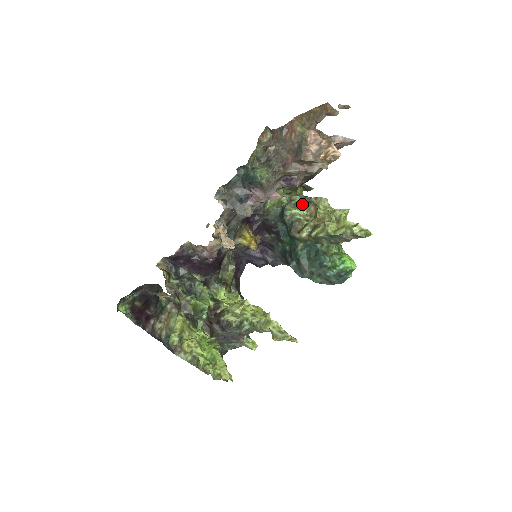
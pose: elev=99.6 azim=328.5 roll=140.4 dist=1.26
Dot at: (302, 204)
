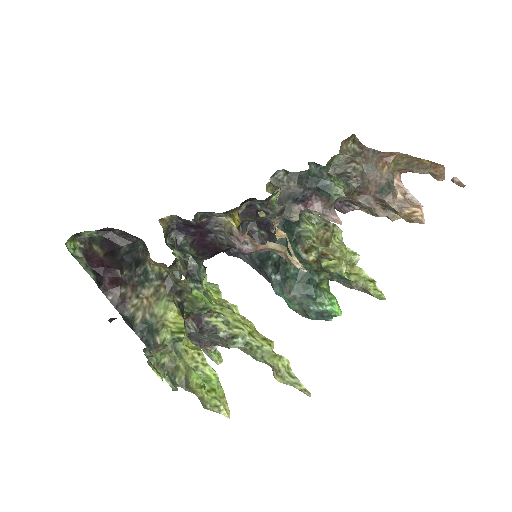
Dot at: (317, 222)
